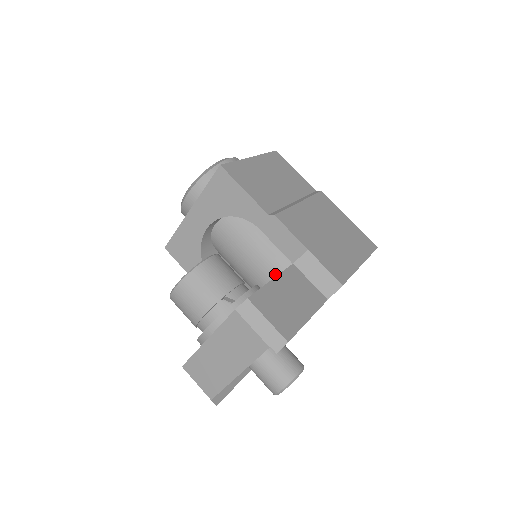
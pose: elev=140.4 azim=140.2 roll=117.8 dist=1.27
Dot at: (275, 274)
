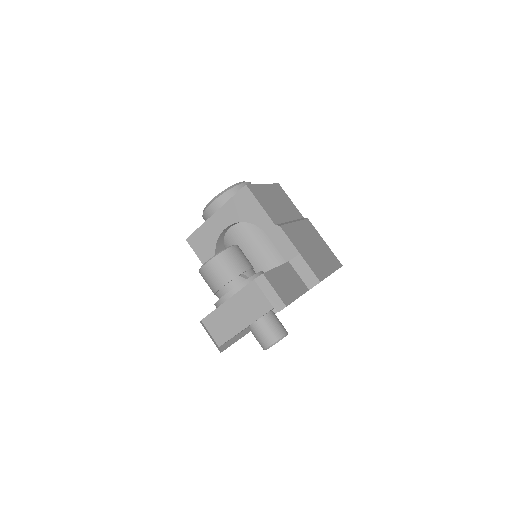
Dot at: occluded
